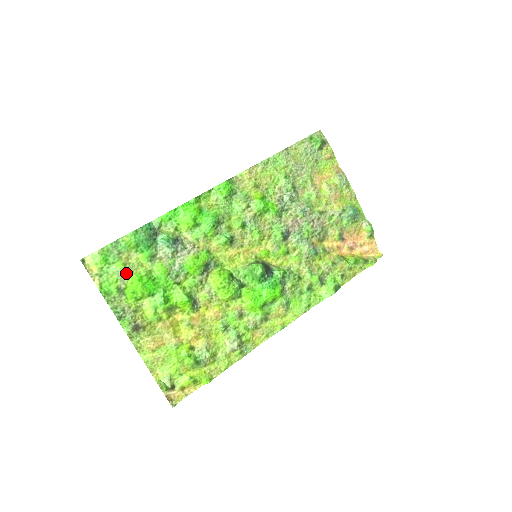
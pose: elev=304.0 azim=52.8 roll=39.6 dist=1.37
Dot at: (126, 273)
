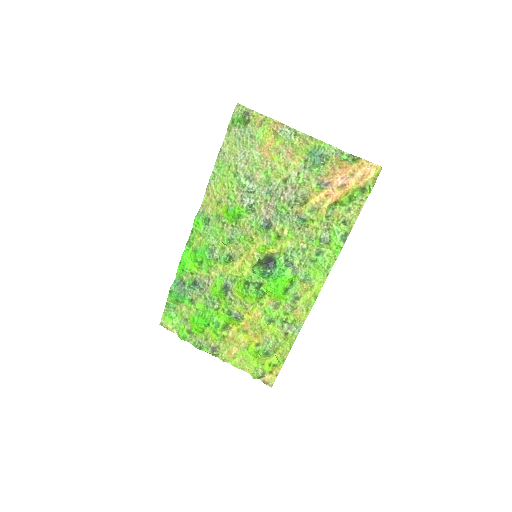
Dot at: (185, 319)
